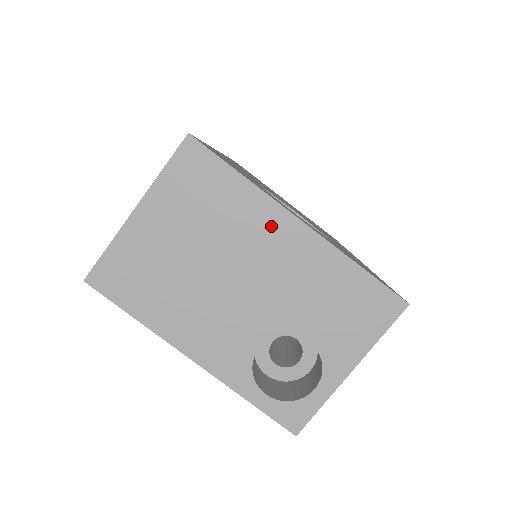
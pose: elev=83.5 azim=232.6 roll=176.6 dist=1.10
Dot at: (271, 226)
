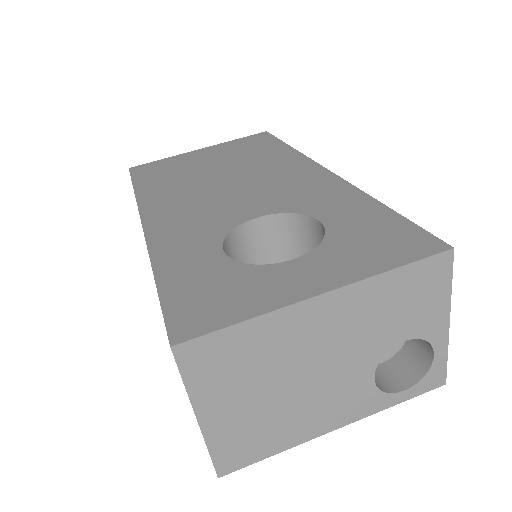
Dot at: (303, 321)
